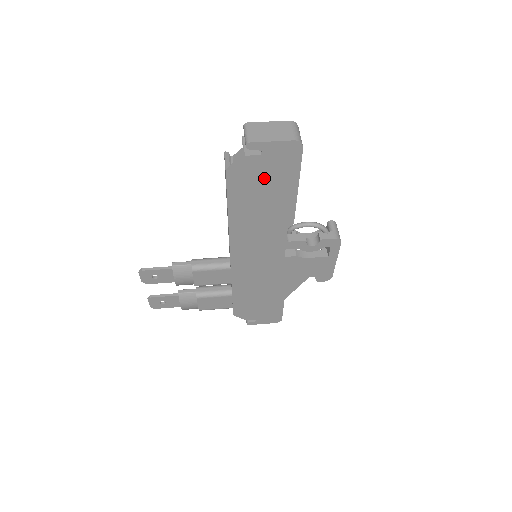
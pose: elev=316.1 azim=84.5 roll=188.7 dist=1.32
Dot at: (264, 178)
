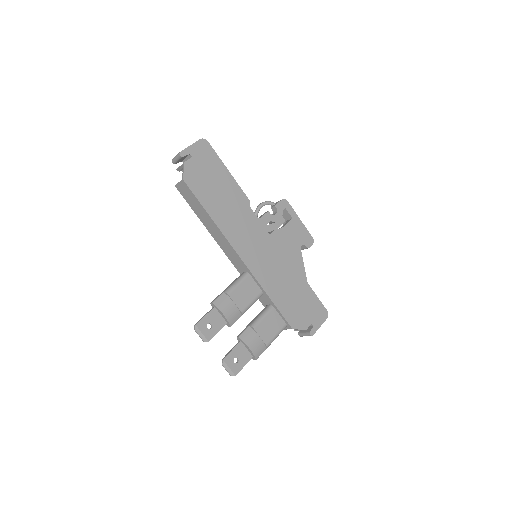
Dot at: (206, 173)
